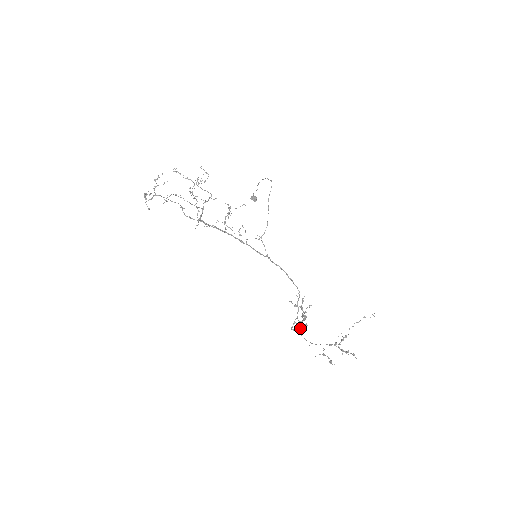
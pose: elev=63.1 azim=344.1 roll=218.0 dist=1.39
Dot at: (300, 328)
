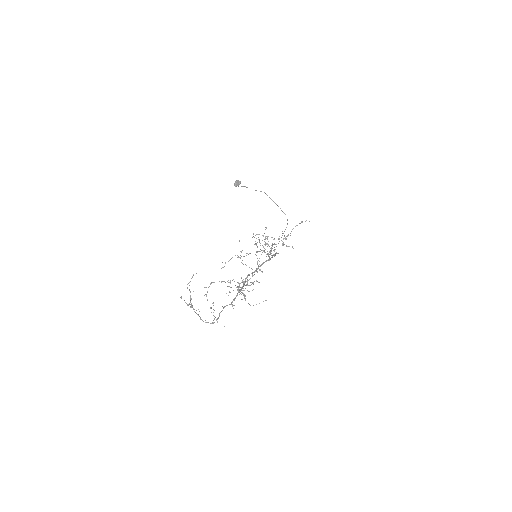
Dot at: (266, 256)
